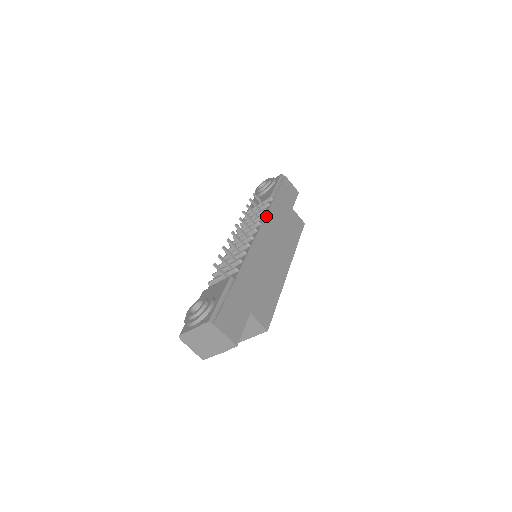
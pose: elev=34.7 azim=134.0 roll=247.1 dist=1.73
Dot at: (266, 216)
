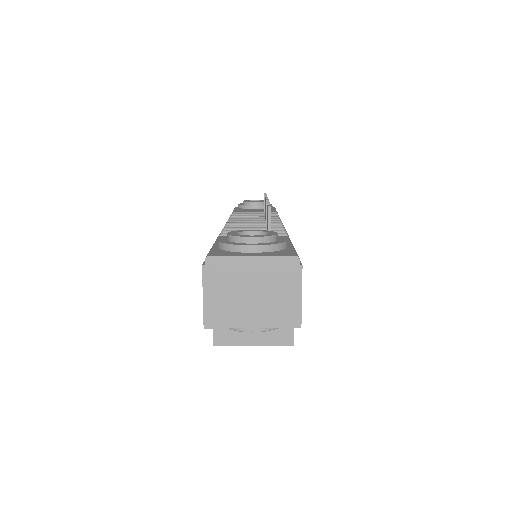
Dot at: occluded
